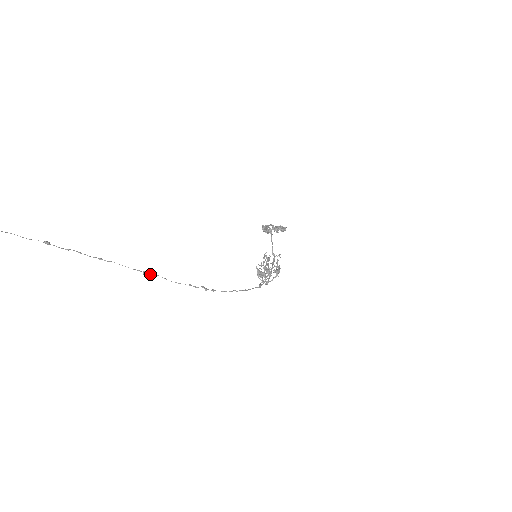
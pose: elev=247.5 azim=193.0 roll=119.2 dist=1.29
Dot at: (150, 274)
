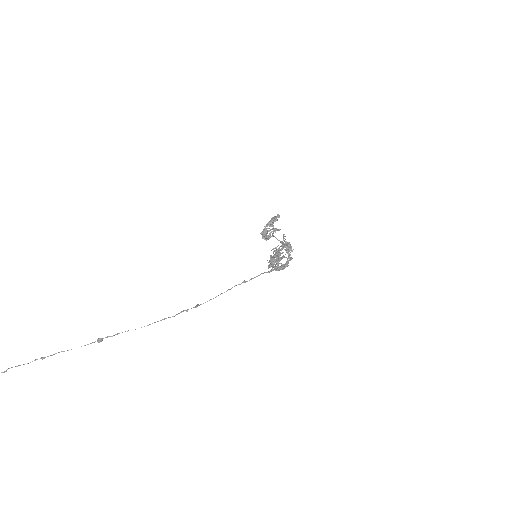
Dot at: occluded
